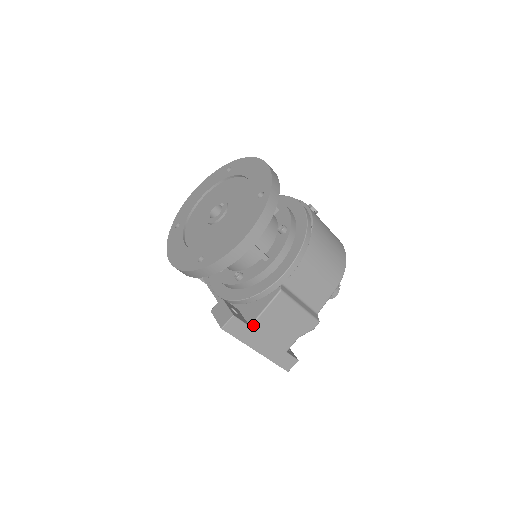
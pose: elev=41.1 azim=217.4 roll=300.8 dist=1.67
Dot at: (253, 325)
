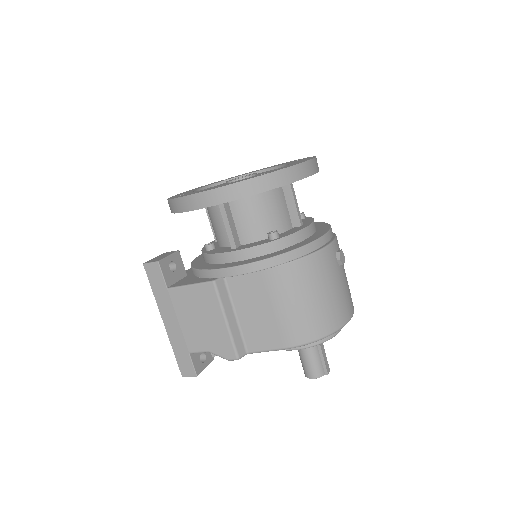
Dot at: (171, 290)
